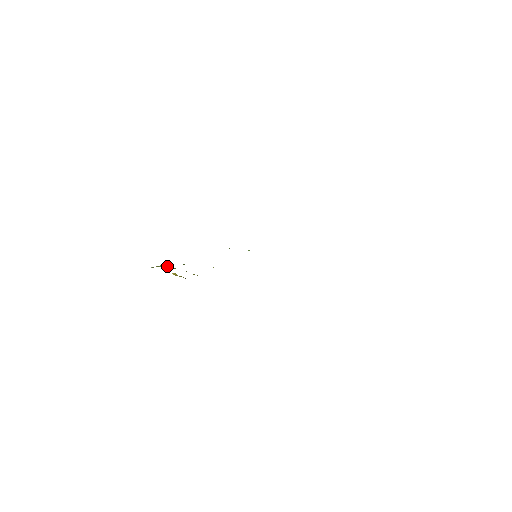
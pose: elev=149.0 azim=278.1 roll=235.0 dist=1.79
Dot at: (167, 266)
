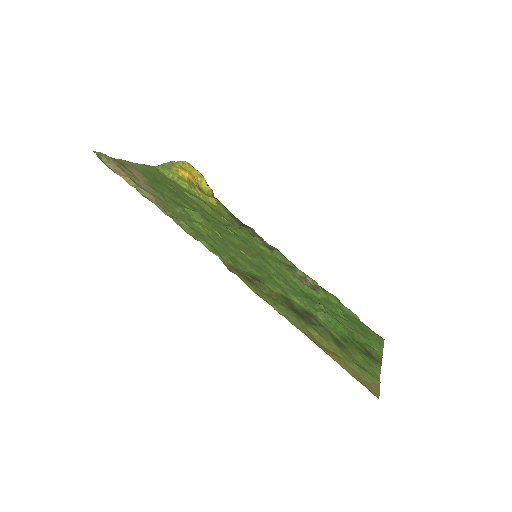
Dot at: (185, 173)
